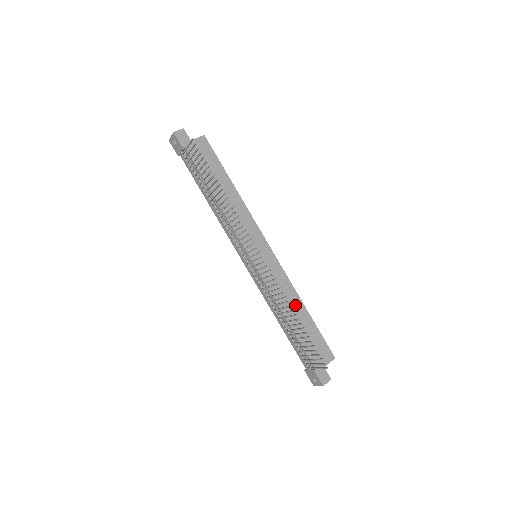
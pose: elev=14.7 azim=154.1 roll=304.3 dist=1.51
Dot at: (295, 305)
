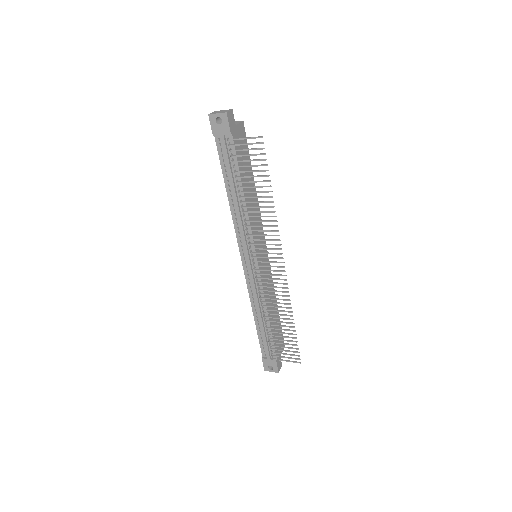
Dot at: occluded
